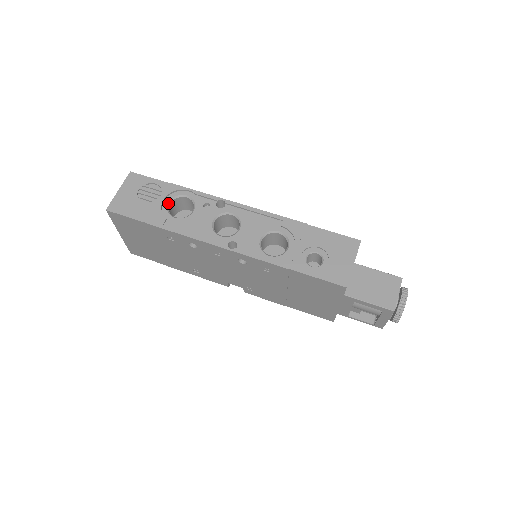
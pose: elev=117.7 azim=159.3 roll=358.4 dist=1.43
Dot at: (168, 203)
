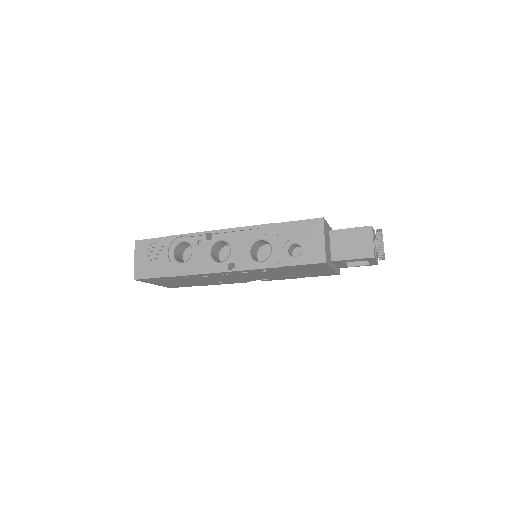
Dot at: (172, 253)
